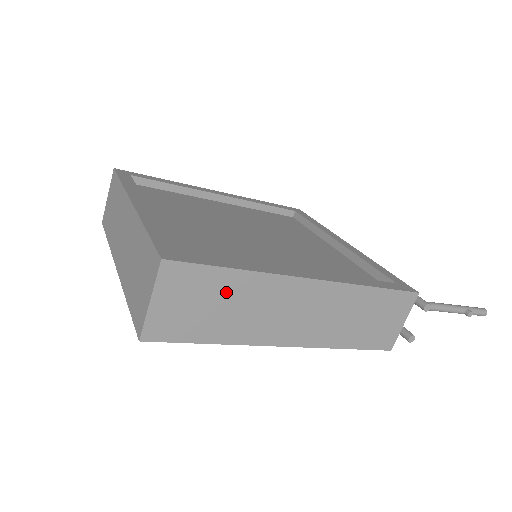
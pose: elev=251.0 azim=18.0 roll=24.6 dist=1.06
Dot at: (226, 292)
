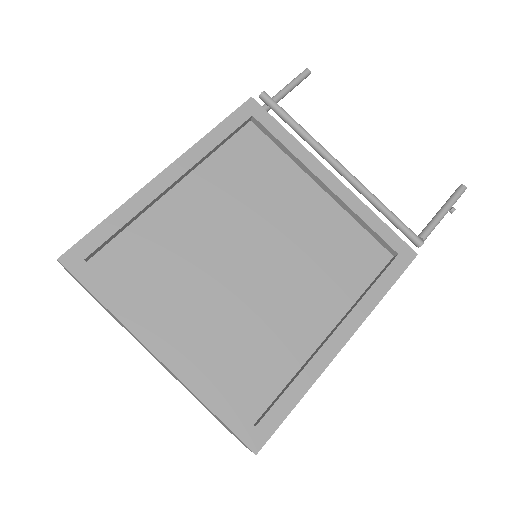
Dot at: occluded
